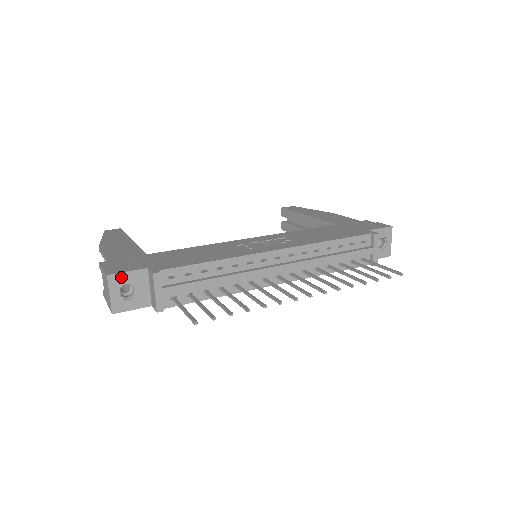
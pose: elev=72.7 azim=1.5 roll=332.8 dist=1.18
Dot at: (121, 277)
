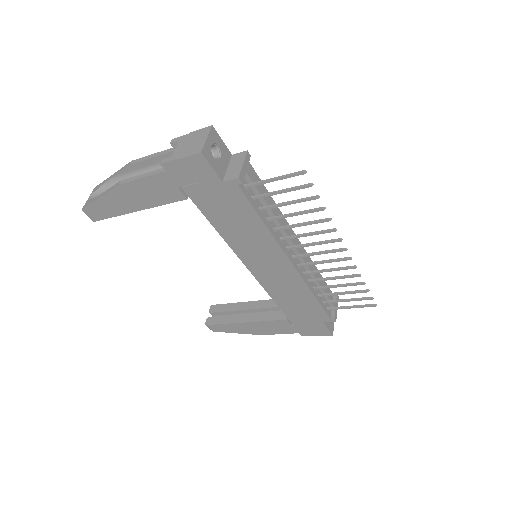
Dot at: (218, 138)
